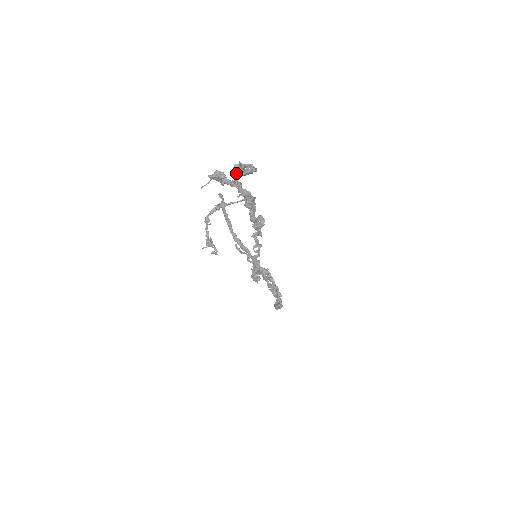
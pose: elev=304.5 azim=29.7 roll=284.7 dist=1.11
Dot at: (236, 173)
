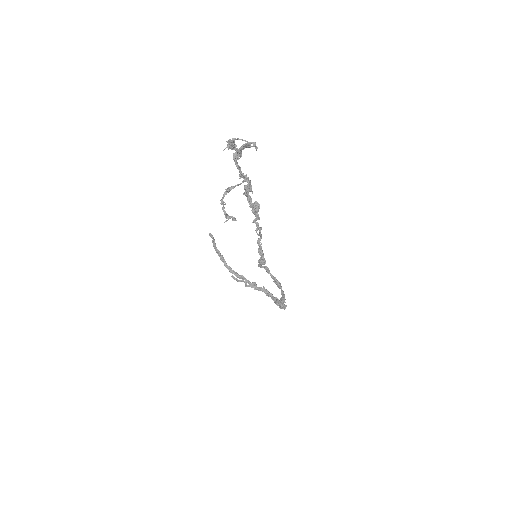
Dot at: (236, 158)
